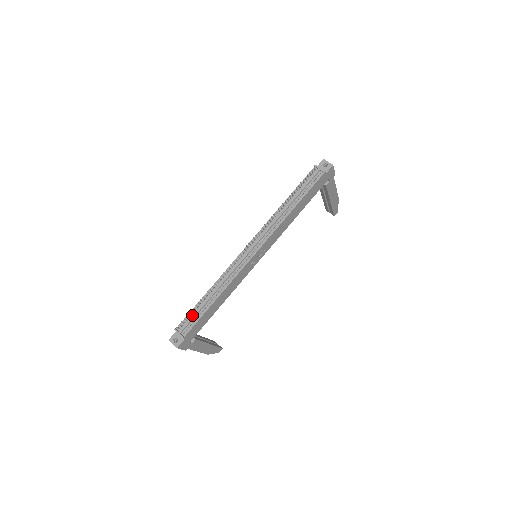
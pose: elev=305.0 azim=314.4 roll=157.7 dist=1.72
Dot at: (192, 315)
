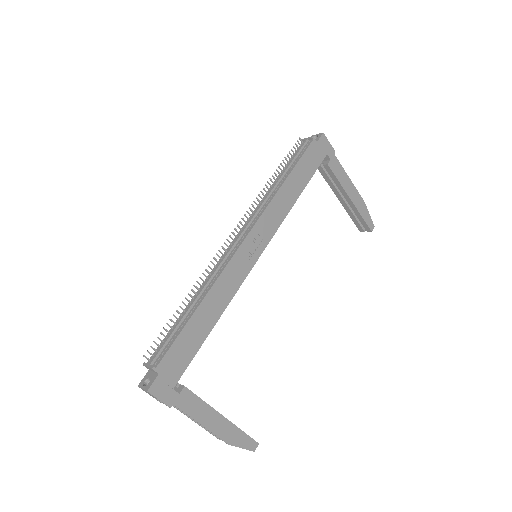
Dot at: (167, 336)
